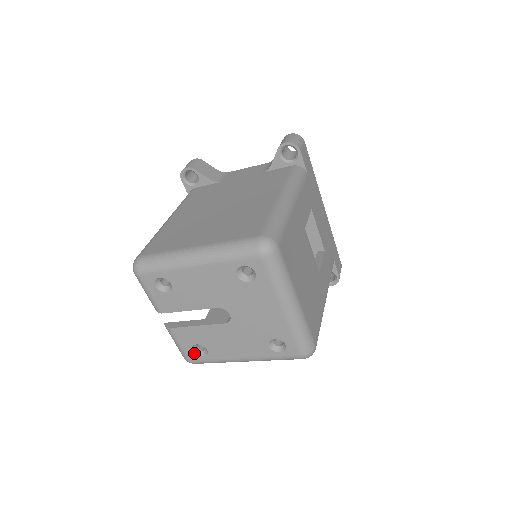
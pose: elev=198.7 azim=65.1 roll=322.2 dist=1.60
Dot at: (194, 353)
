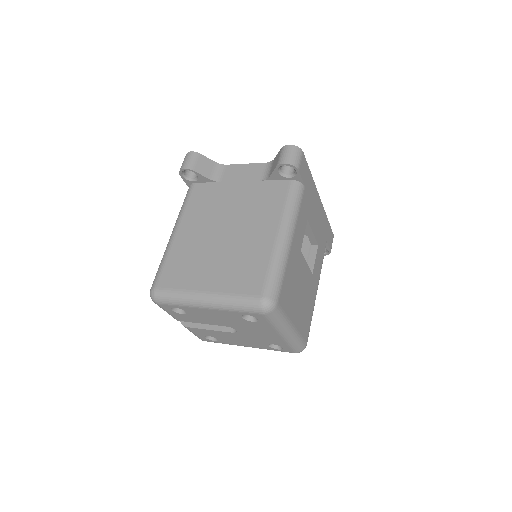
Dot at: (207, 339)
